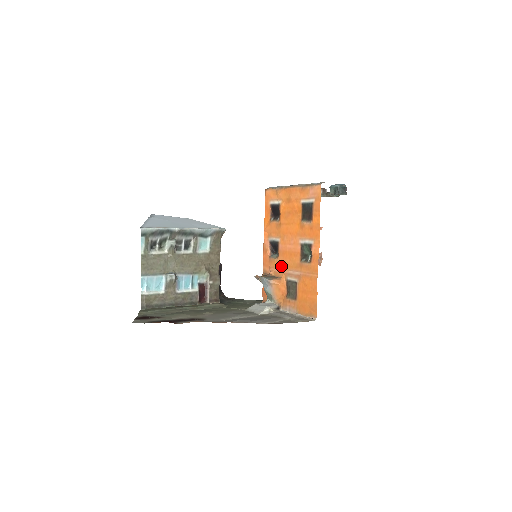
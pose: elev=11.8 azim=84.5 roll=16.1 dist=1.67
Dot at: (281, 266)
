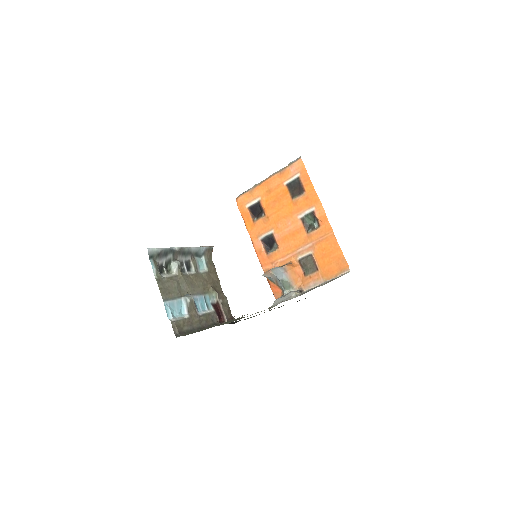
Dot at: (286, 252)
